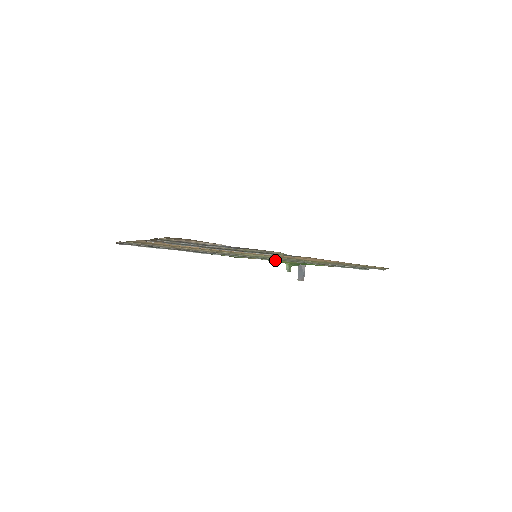
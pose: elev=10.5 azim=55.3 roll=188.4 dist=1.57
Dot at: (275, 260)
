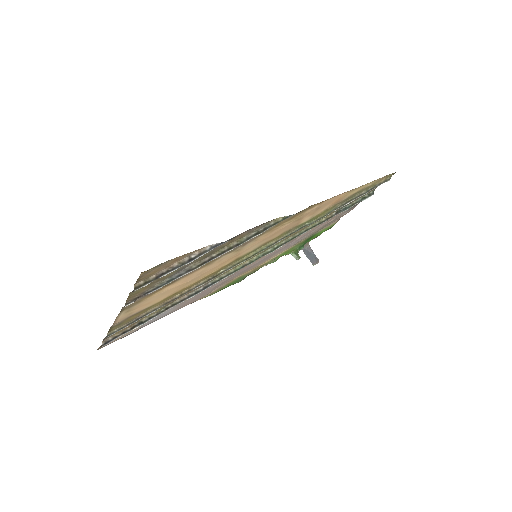
Dot at: (278, 248)
